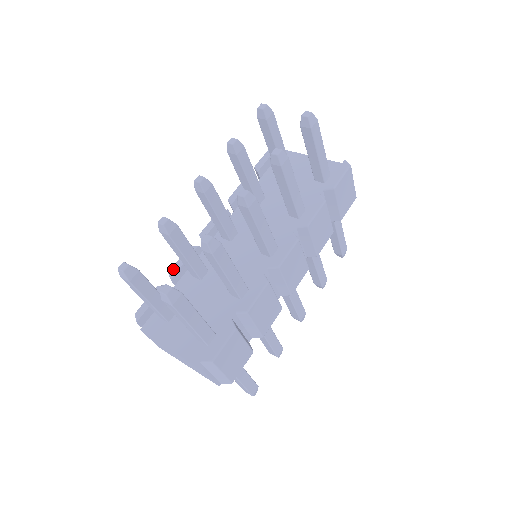
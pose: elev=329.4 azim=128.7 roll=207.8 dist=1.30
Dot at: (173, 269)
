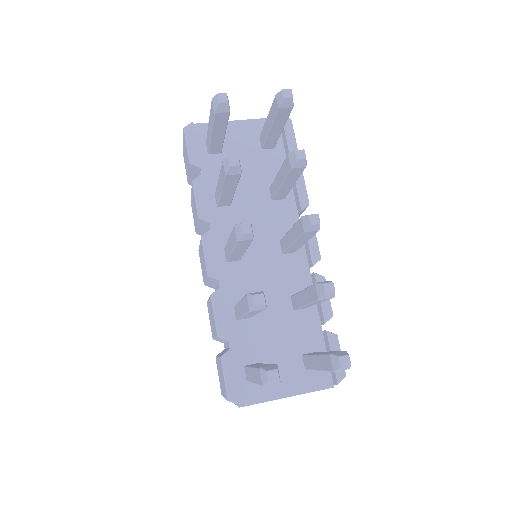
Dot at: (220, 329)
